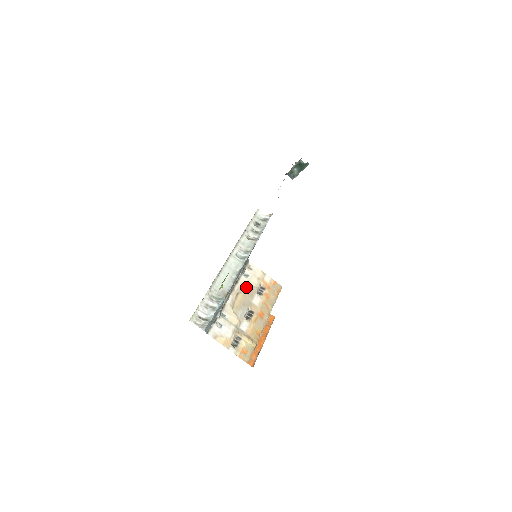
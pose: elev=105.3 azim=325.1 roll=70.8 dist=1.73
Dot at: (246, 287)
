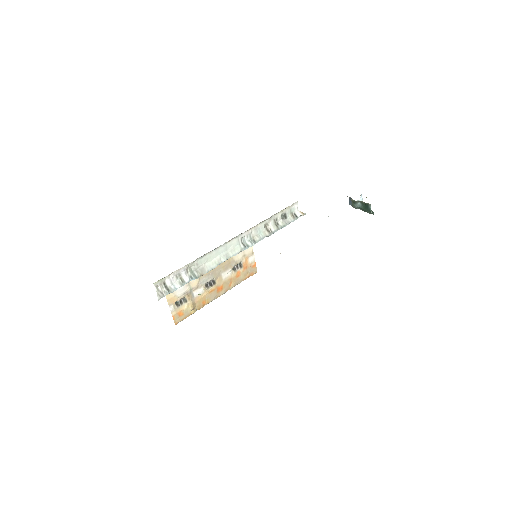
Dot at: occluded
